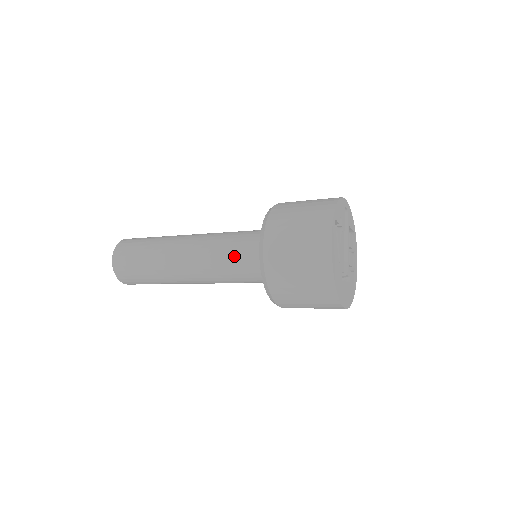
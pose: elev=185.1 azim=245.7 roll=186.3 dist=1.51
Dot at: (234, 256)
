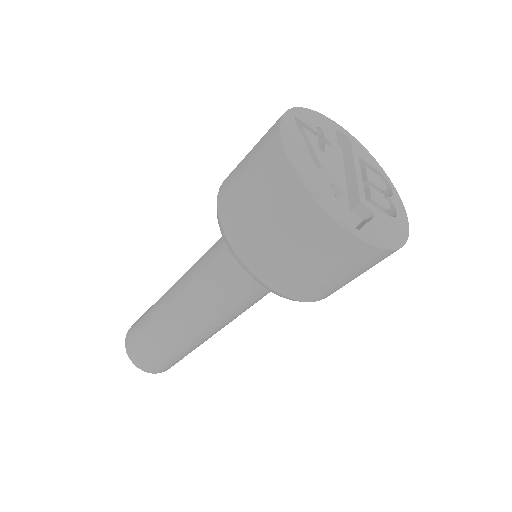
Dot at: (215, 253)
